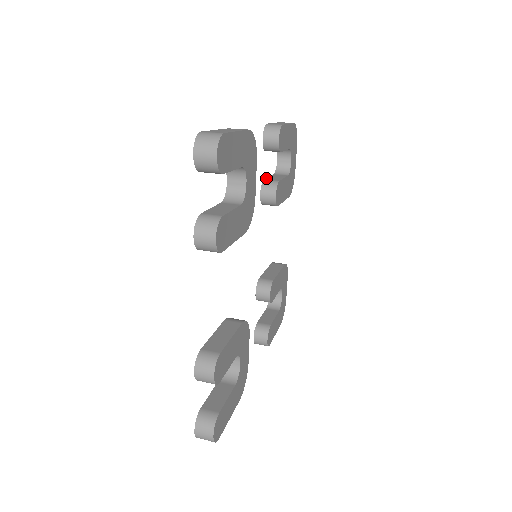
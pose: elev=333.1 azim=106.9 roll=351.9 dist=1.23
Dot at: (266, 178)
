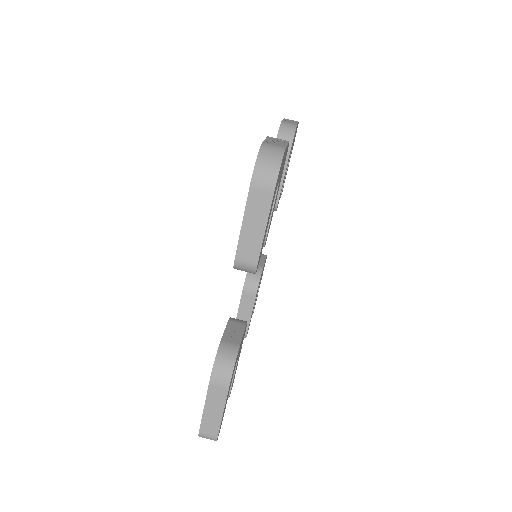
Dot at: occluded
